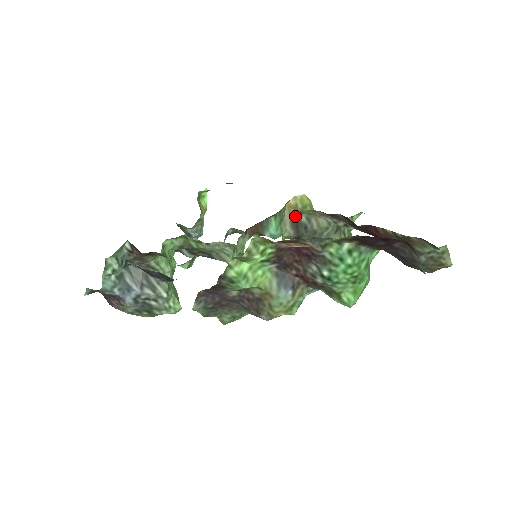
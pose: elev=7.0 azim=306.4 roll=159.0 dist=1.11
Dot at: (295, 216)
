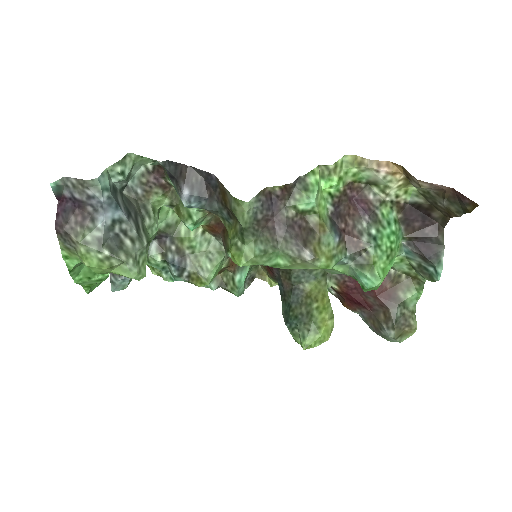
Dot at: occluded
